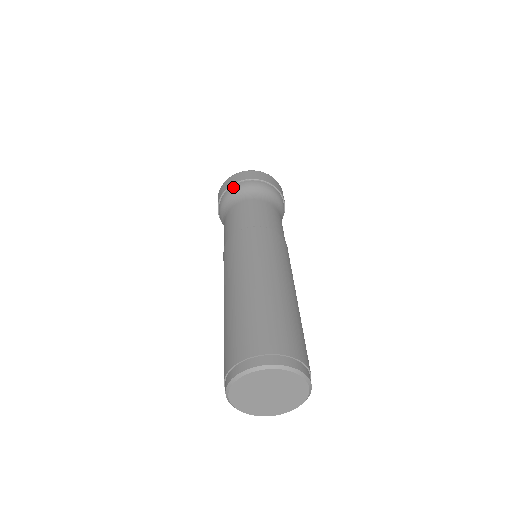
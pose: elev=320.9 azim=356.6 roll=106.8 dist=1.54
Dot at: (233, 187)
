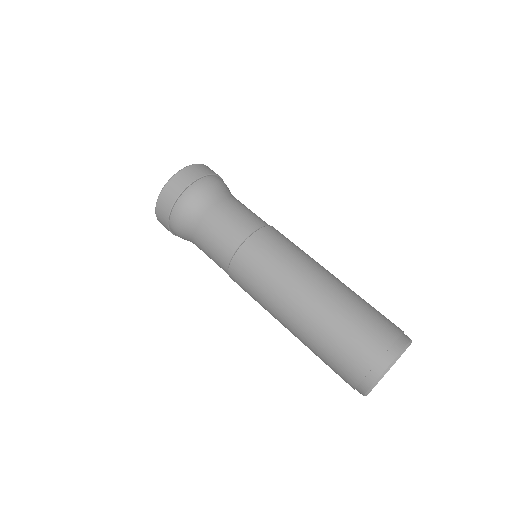
Dot at: (172, 229)
